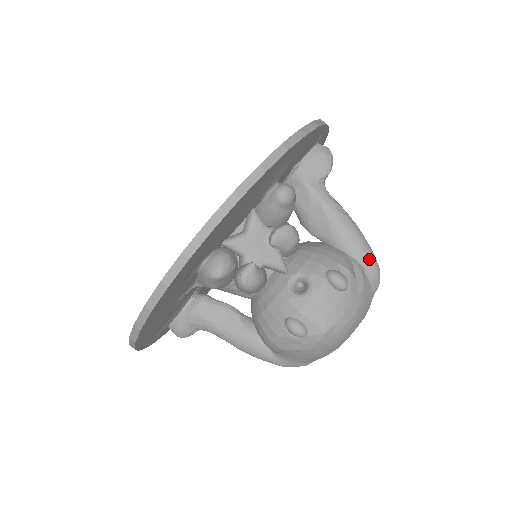
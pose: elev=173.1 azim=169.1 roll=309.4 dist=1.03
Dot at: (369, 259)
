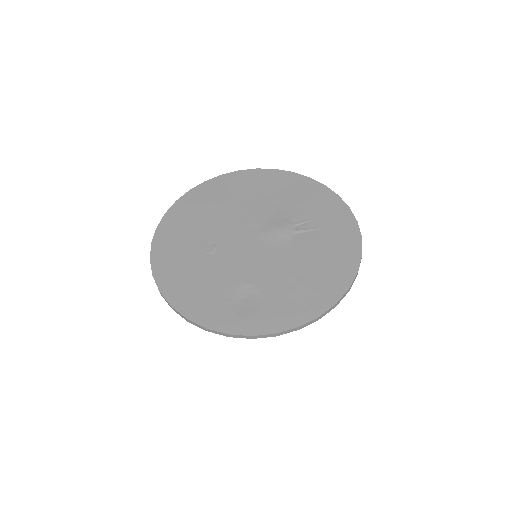
Dot at: occluded
